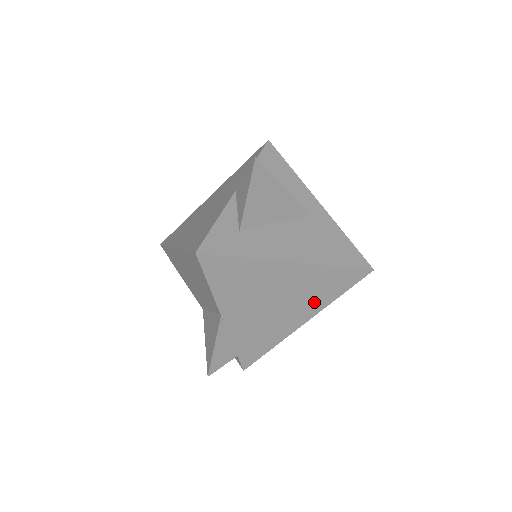
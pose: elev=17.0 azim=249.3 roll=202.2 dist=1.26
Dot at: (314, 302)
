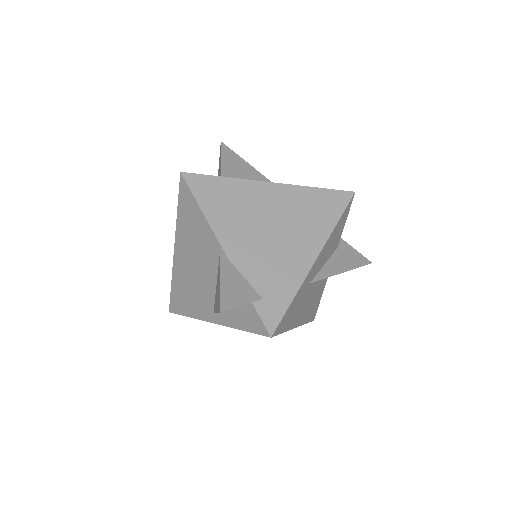
Dot at: (314, 230)
